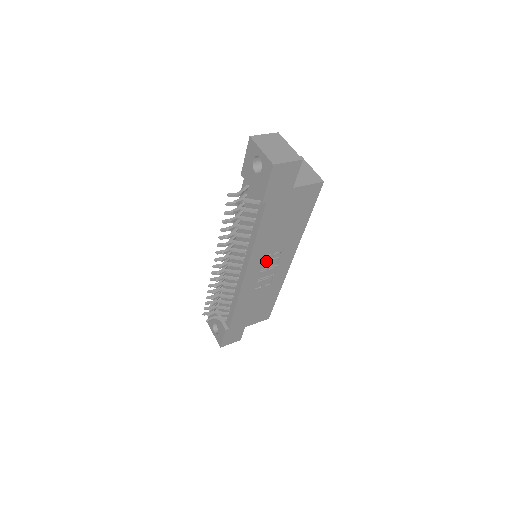
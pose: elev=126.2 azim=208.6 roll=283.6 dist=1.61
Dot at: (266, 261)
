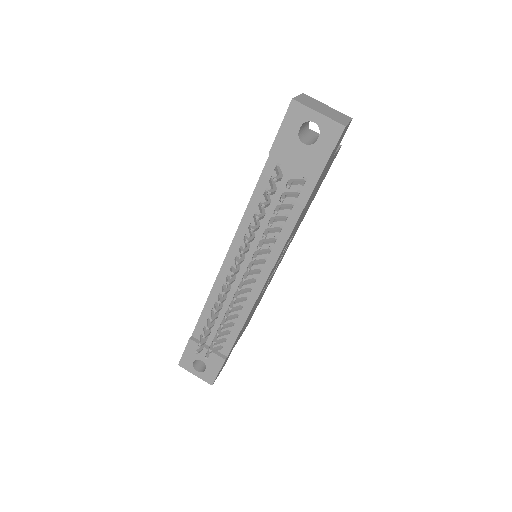
Dot at: occluded
